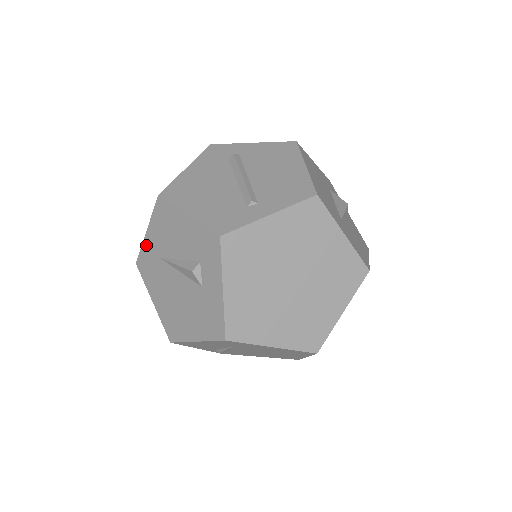
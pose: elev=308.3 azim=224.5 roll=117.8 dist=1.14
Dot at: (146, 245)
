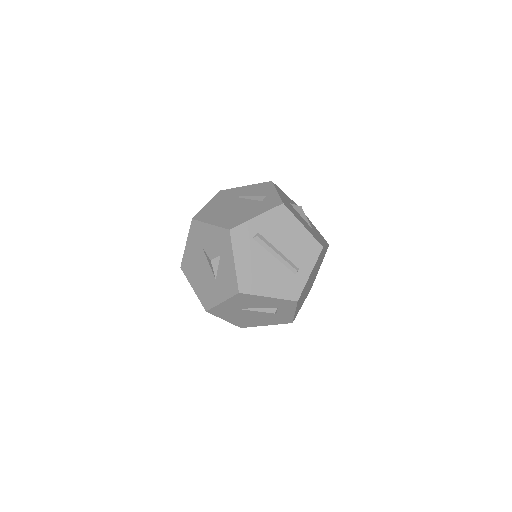
Dot at: (221, 306)
